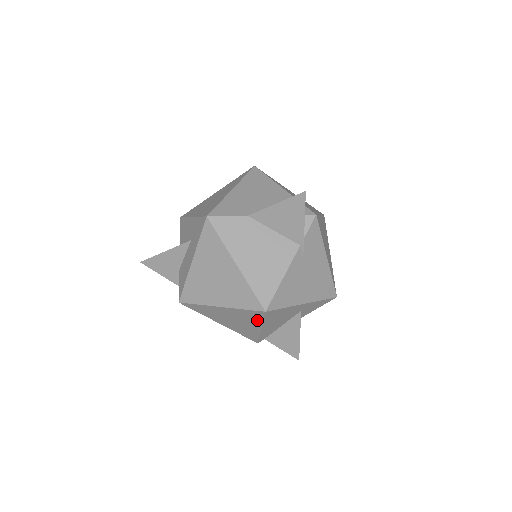
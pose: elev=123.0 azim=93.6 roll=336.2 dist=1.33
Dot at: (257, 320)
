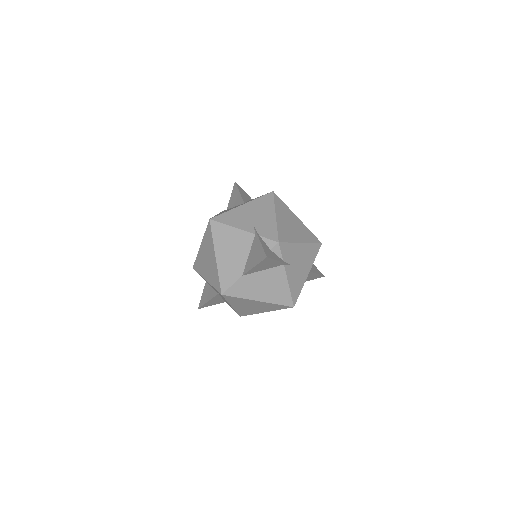
Dot at: occluded
